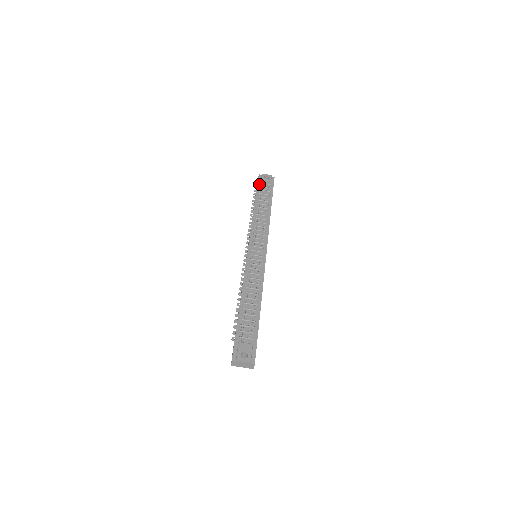
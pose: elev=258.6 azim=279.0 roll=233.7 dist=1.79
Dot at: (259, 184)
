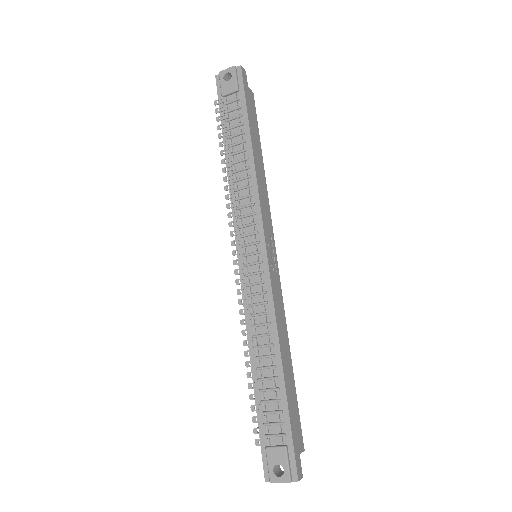
Dot at: (221, 99)
